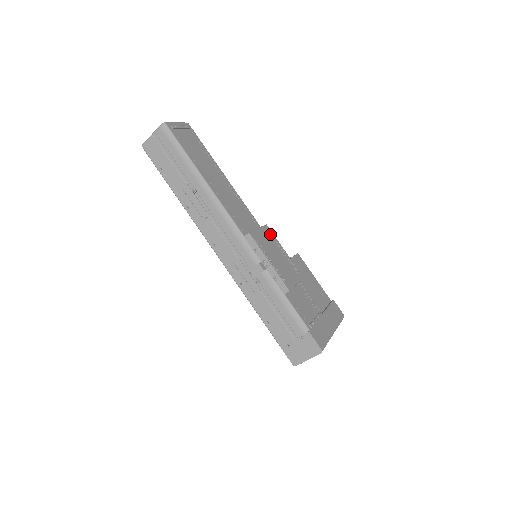
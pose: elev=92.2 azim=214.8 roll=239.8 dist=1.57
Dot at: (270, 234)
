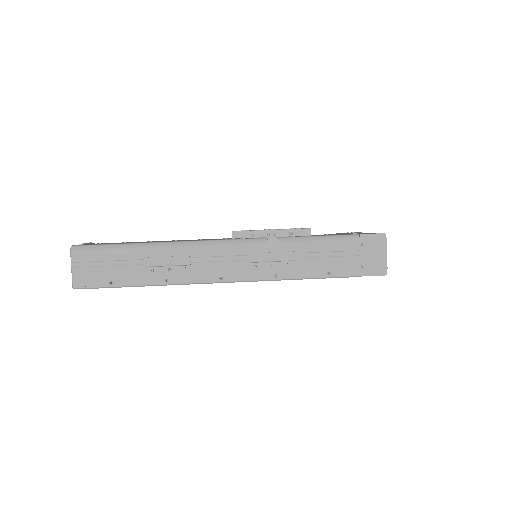
Dot at: occluded
